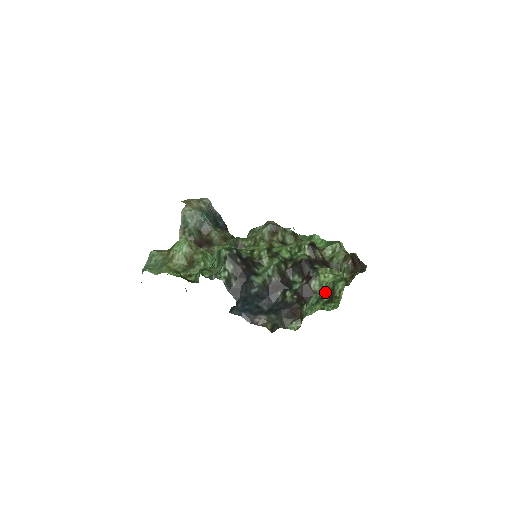
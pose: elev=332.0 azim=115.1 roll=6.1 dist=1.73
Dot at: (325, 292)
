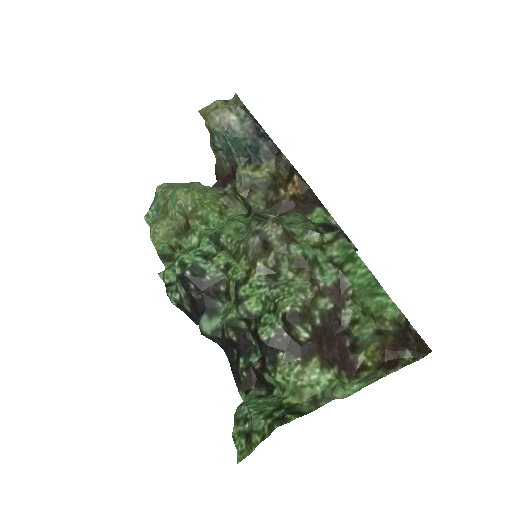
Dot at: occluded
